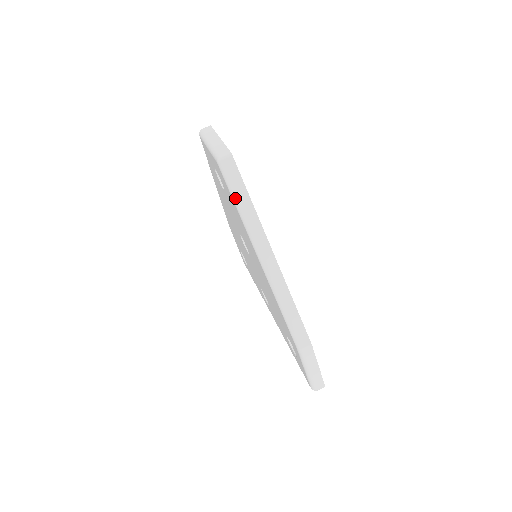
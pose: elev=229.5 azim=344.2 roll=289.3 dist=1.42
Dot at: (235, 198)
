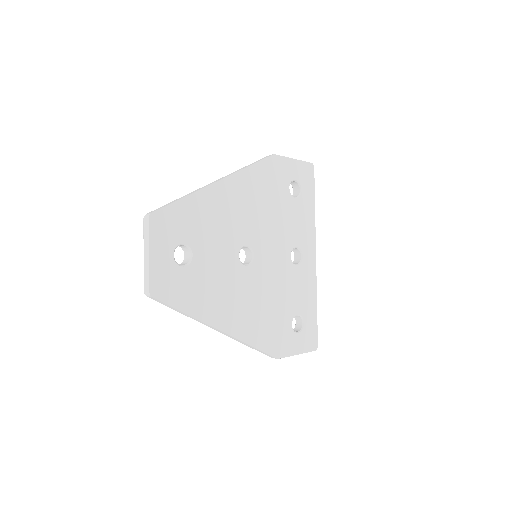
Dot at: occluded
